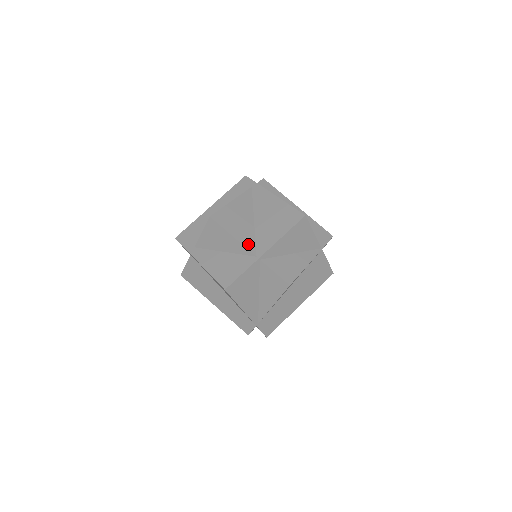
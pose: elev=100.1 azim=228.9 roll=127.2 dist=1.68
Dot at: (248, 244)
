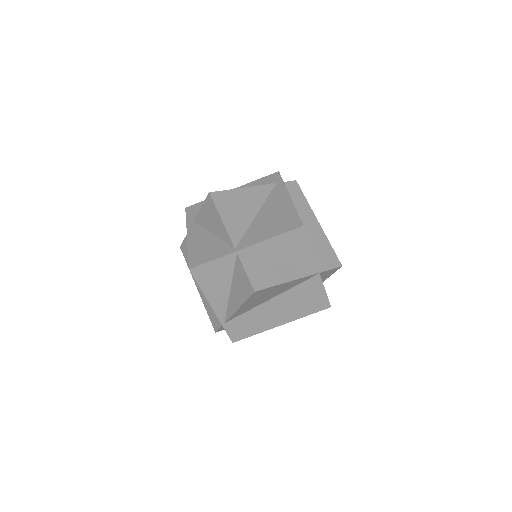
Dot at: (234, 234)
